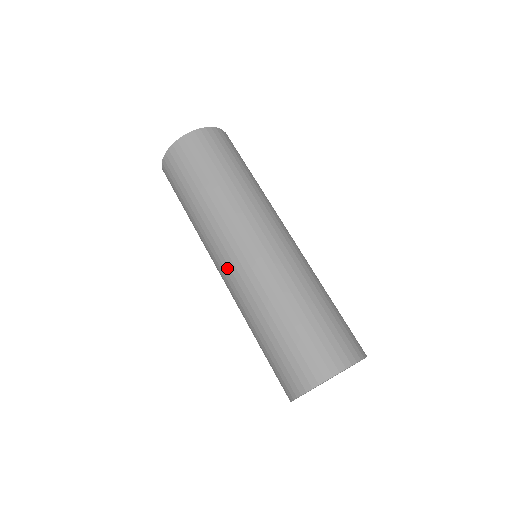
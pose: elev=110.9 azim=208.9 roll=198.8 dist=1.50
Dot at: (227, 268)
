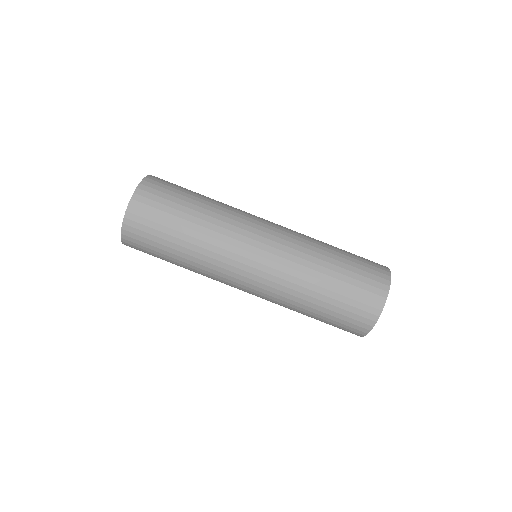
Dot at: (258, 266)
